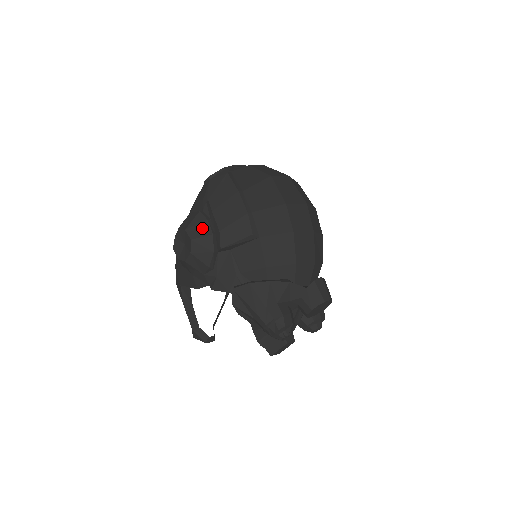
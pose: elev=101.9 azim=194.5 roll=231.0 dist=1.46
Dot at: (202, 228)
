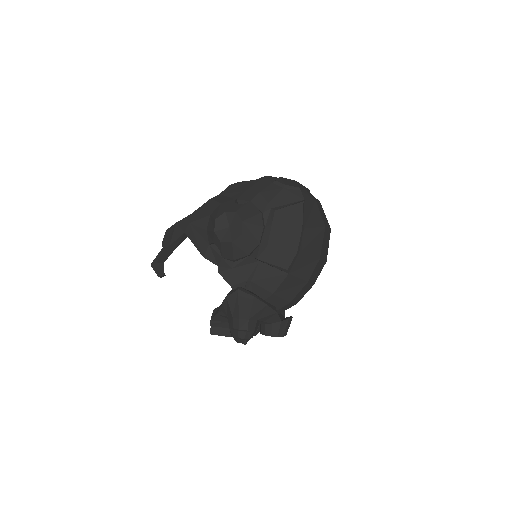
Dot at: (256, 231)
